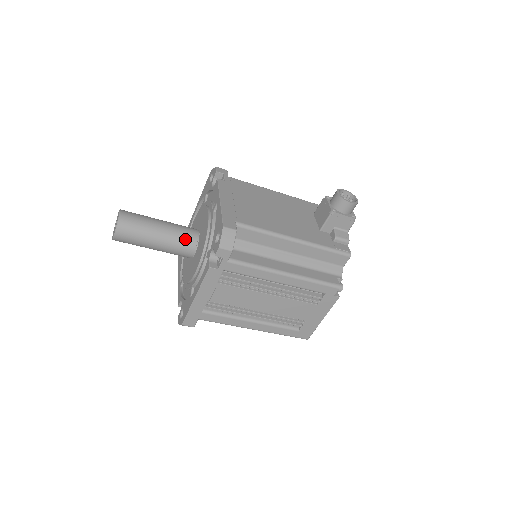
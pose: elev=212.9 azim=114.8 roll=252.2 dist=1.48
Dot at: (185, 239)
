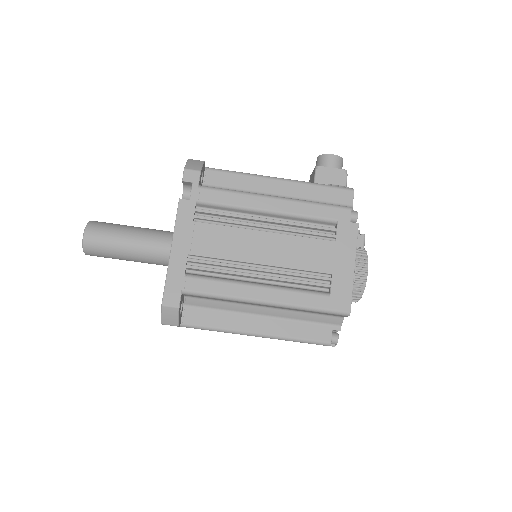
Dot at: (164, 233)
